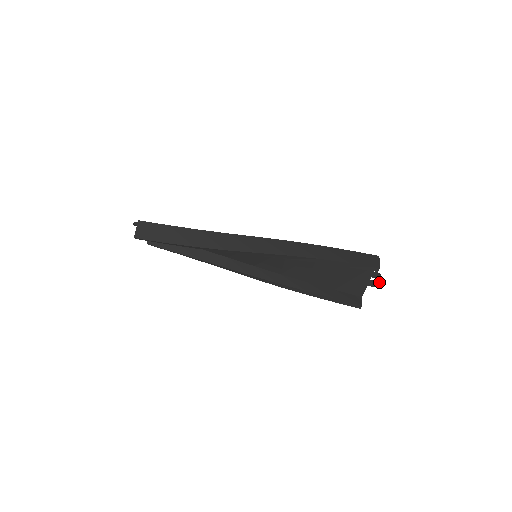
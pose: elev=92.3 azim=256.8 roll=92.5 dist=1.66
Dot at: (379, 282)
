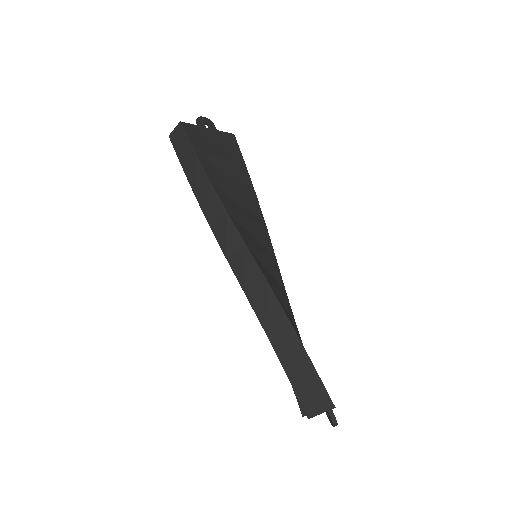
Dot at: (332, 424)
